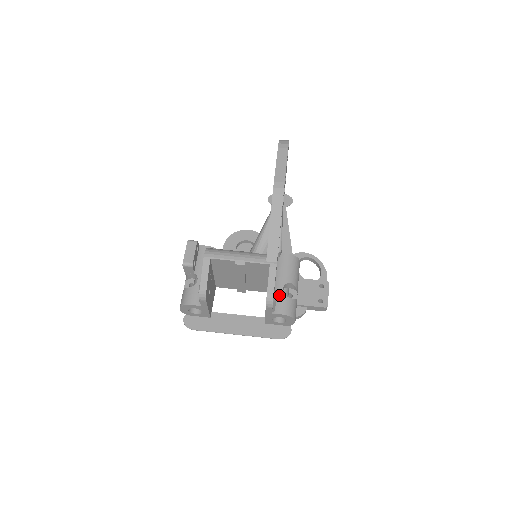
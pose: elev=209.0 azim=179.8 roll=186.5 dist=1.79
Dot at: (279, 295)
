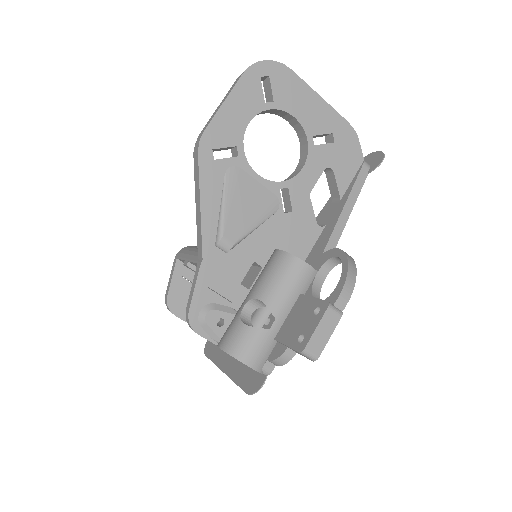
Dot at: (235, 317)
